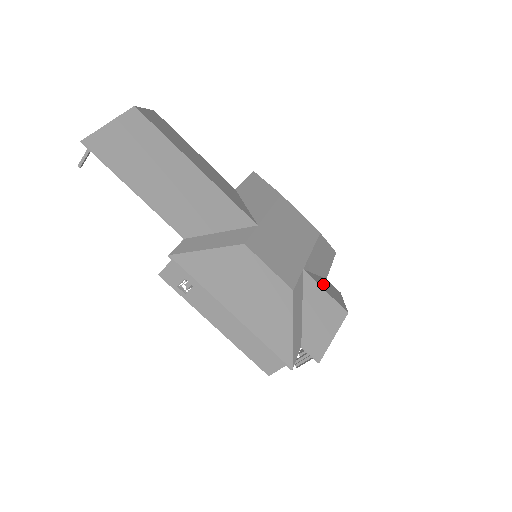
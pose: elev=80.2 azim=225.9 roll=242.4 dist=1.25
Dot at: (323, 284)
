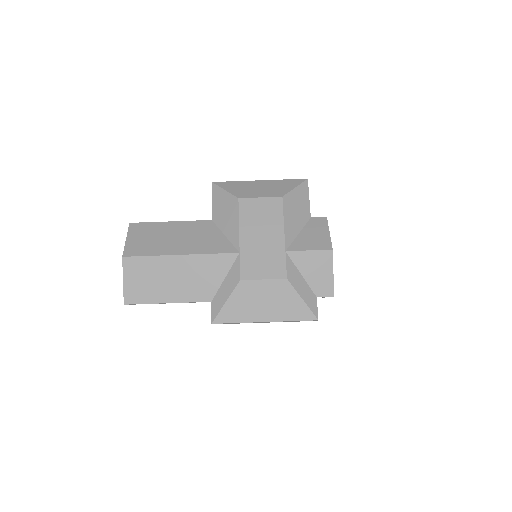
Dot at: (306, 240)
